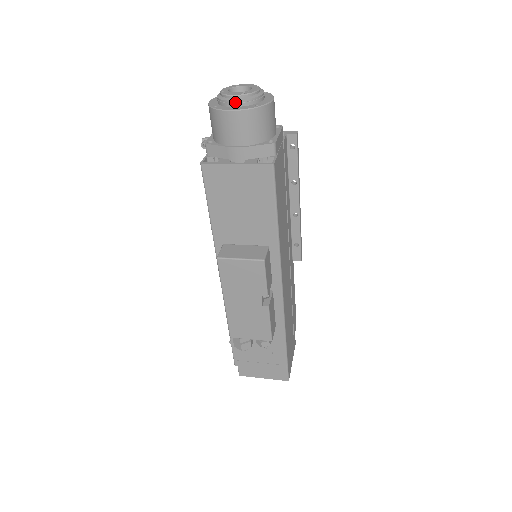
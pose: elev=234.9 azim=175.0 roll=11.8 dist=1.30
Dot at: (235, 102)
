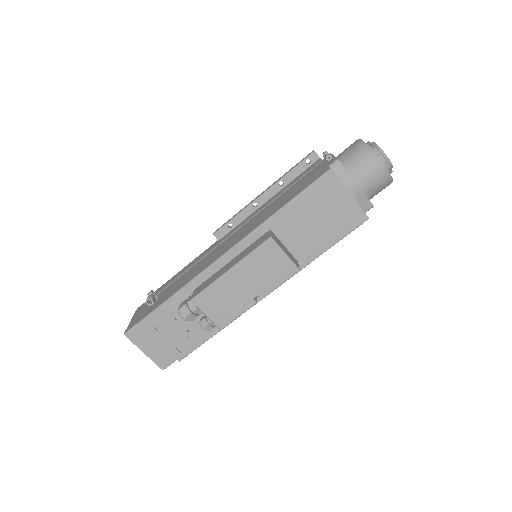
Dot at: (385, 161)
